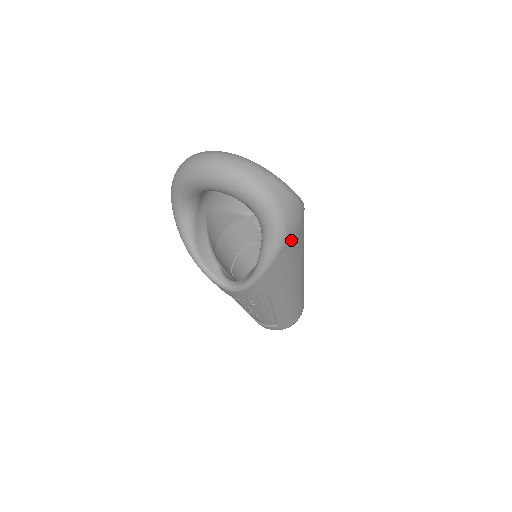
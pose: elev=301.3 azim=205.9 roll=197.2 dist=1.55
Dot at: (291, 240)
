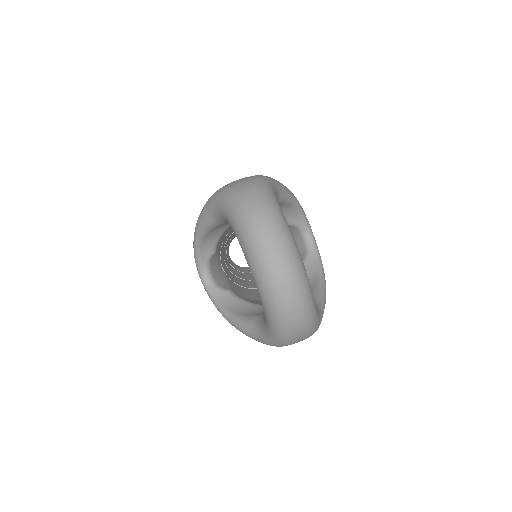
Dot at: occluded
